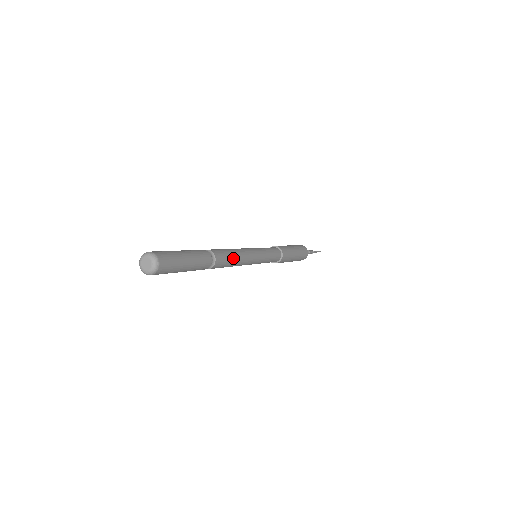
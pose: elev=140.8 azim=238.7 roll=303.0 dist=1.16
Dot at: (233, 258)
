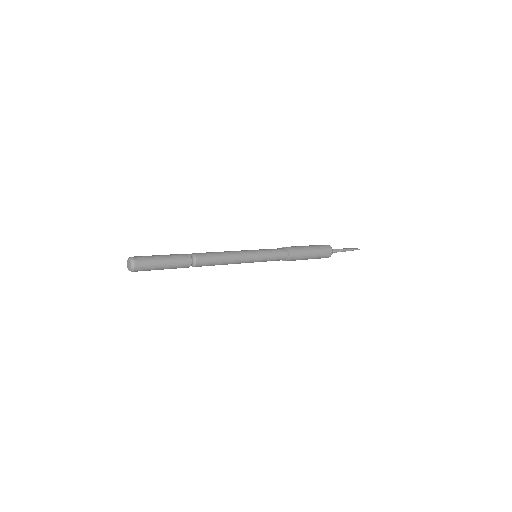
Dot at: (217, 264)
